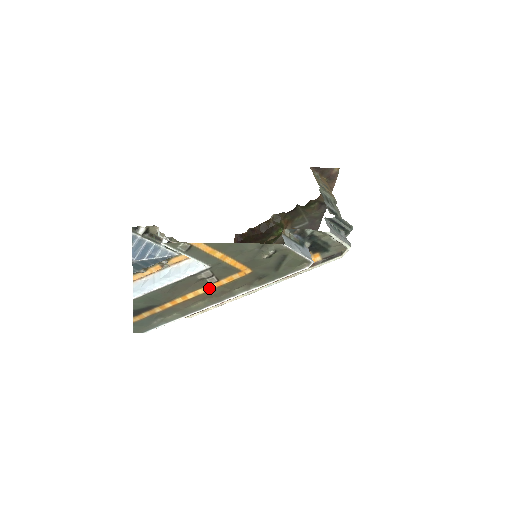
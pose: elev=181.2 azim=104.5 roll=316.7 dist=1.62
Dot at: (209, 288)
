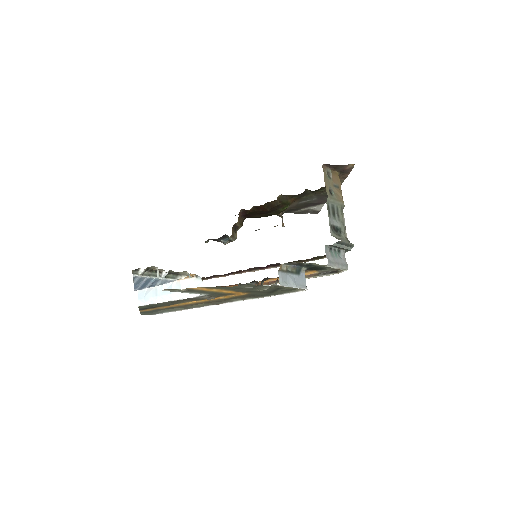
Dot at: (208, 300)
